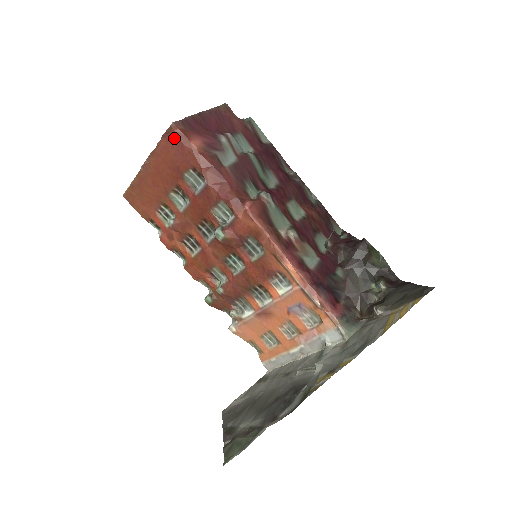
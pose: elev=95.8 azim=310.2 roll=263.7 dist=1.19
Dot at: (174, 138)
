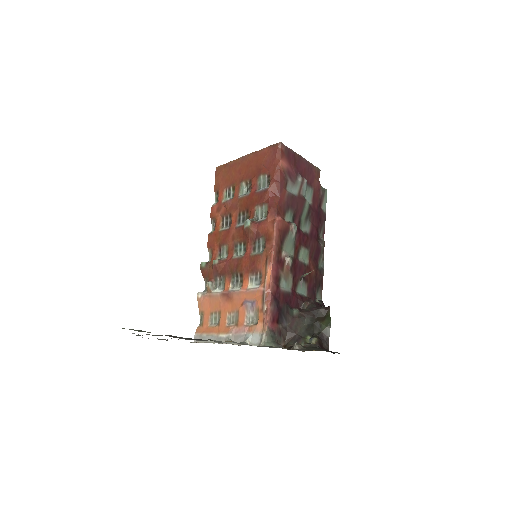
Dot at: (274, 151)
